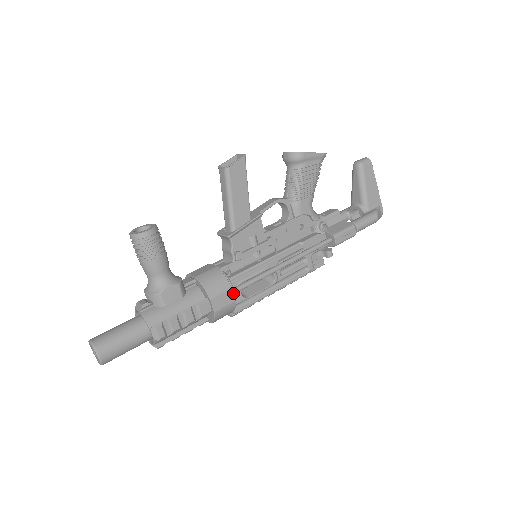
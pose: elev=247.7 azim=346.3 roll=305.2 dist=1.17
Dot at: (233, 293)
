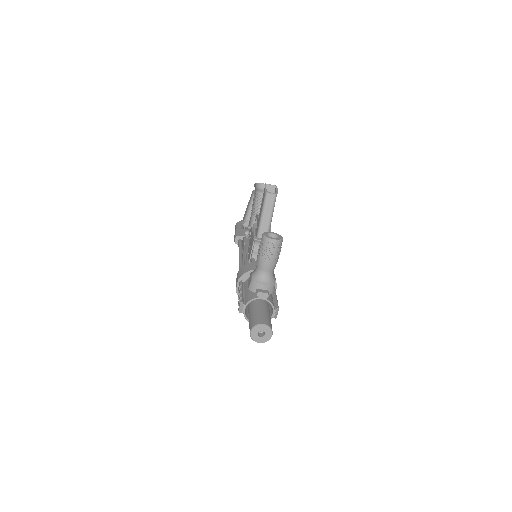
Dot at: occluded
